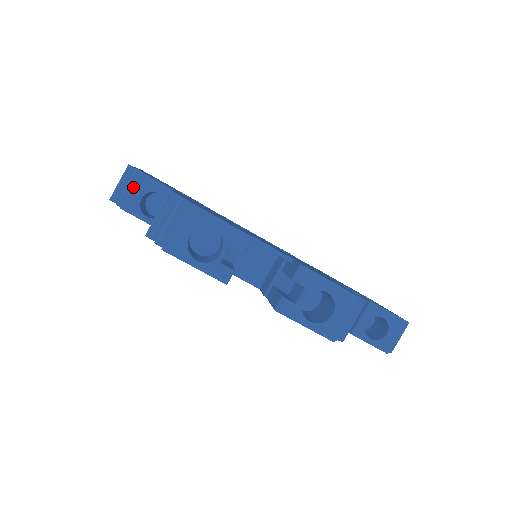
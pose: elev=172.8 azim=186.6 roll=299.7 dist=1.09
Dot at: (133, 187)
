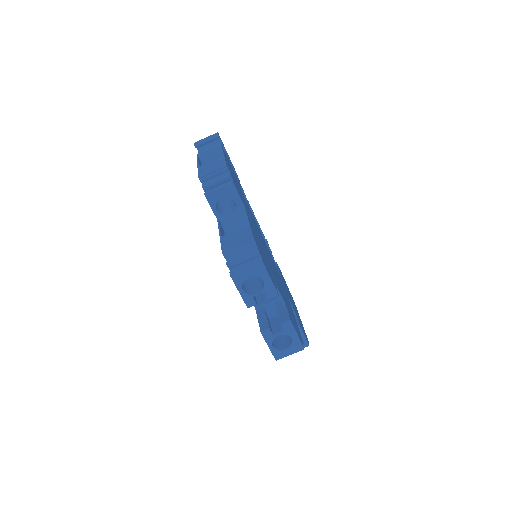
Dot at: (222, 188)
